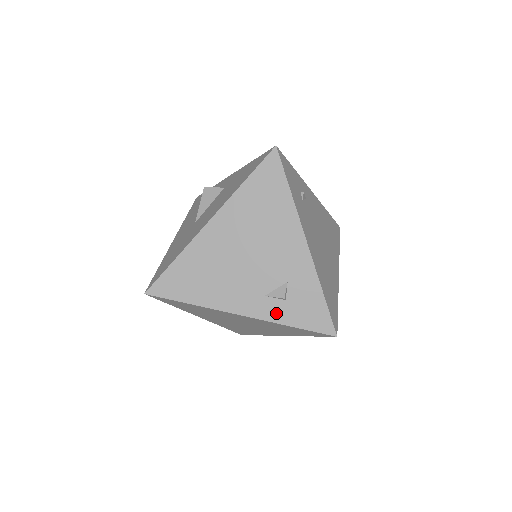
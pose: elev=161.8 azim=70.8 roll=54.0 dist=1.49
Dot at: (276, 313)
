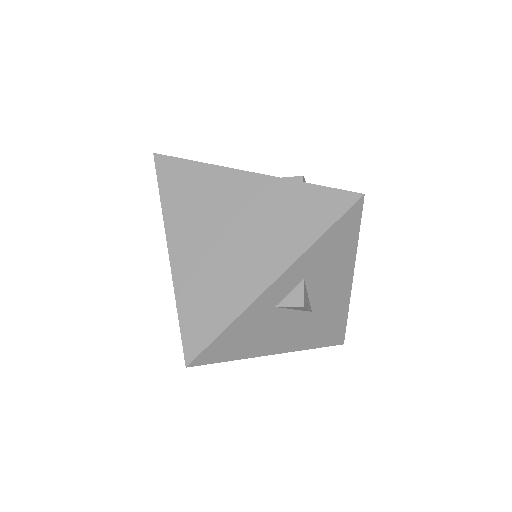
Dot at: occluded
